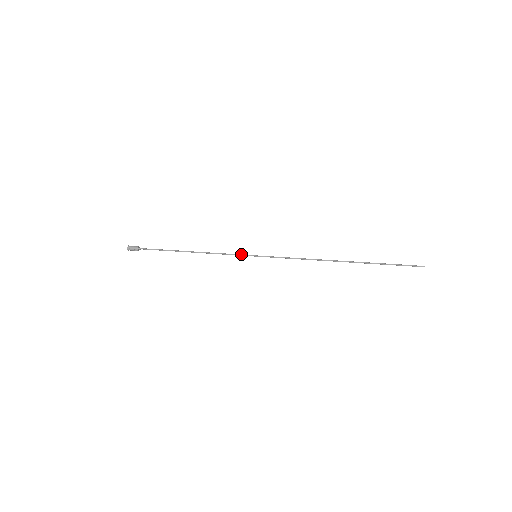
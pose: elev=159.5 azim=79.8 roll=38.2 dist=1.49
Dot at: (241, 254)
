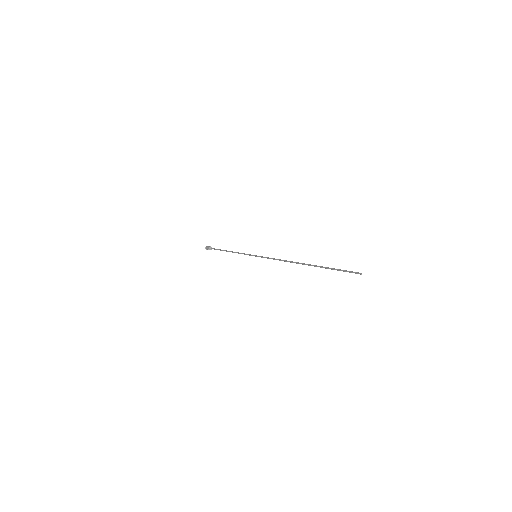
Dot at: (249, 254)
